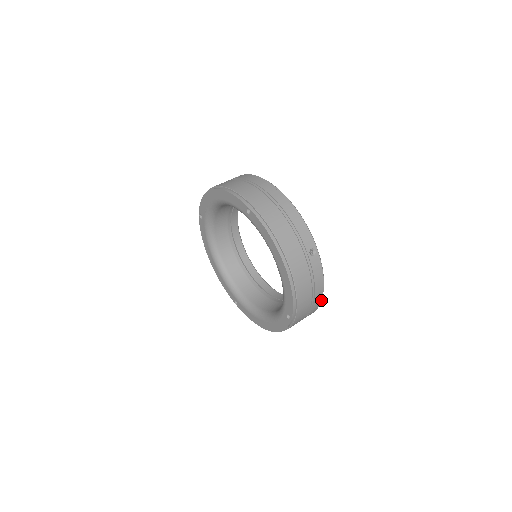
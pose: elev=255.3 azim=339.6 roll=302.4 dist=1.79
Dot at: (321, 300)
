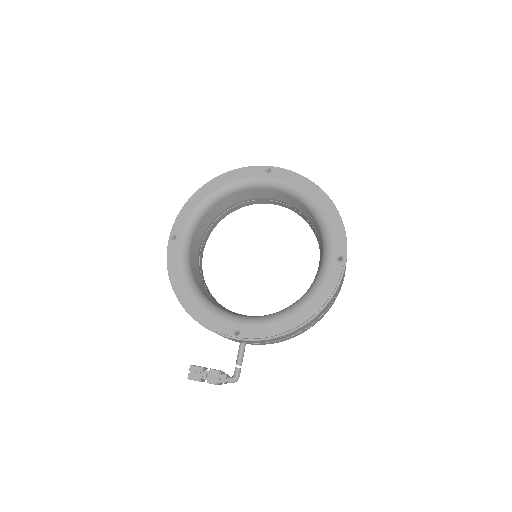
Dot at: occluded
